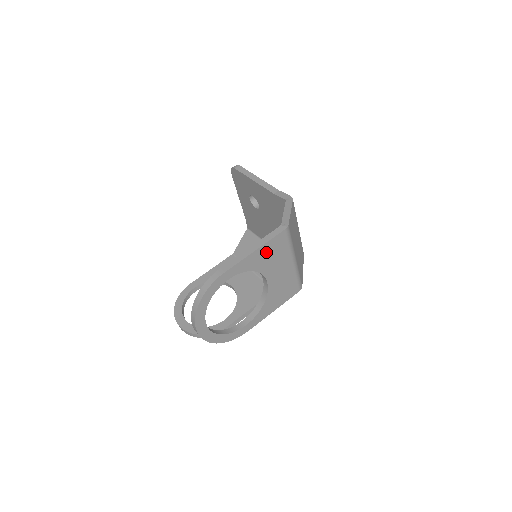
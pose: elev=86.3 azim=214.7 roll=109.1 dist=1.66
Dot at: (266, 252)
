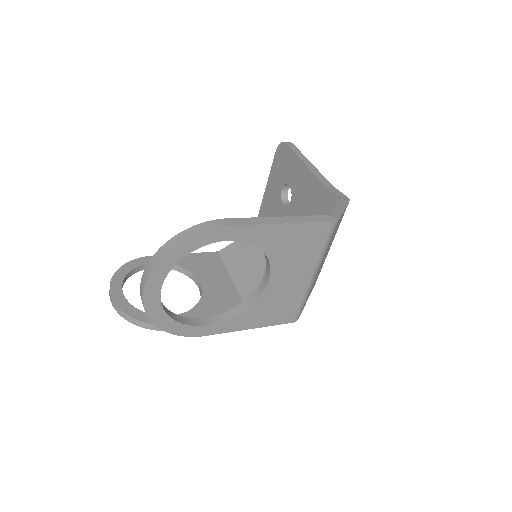
Dot at: (294, 236)
